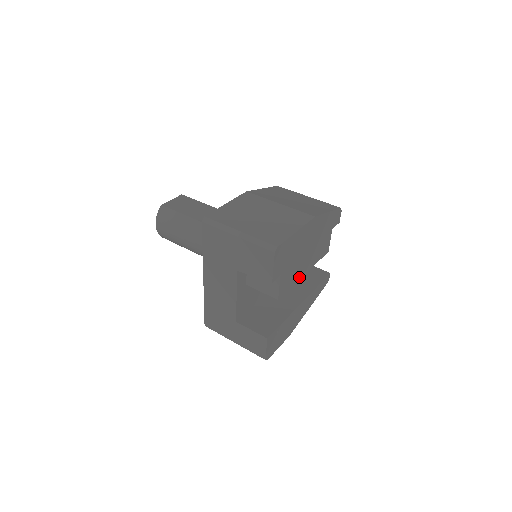
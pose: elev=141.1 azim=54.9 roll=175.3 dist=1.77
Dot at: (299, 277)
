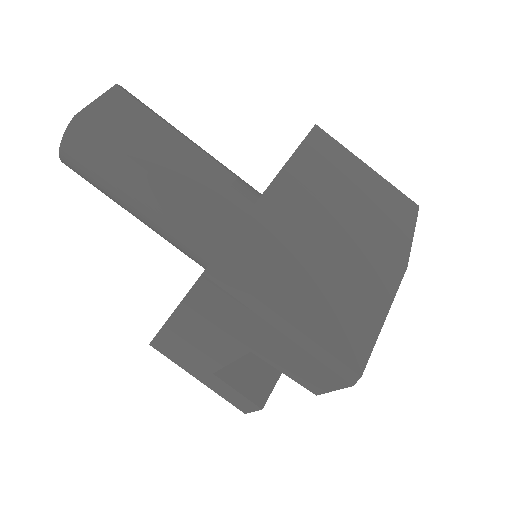
Dot at: occluded
